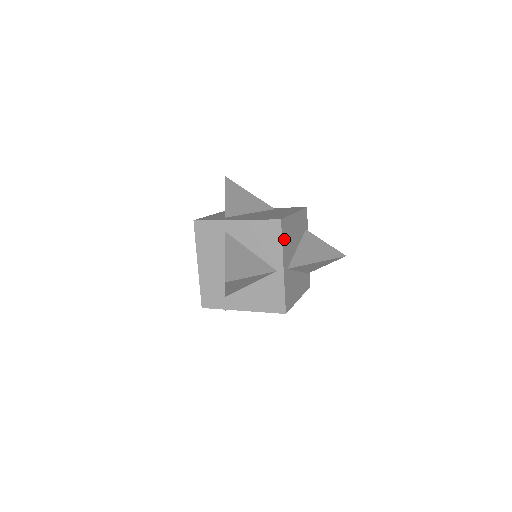
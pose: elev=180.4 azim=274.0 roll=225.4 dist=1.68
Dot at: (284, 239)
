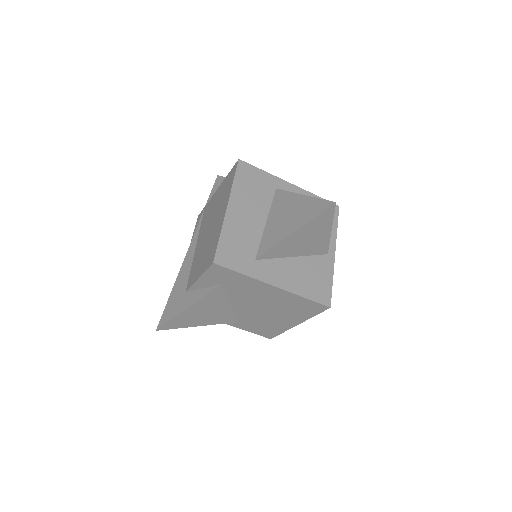
Dot at: occluded
